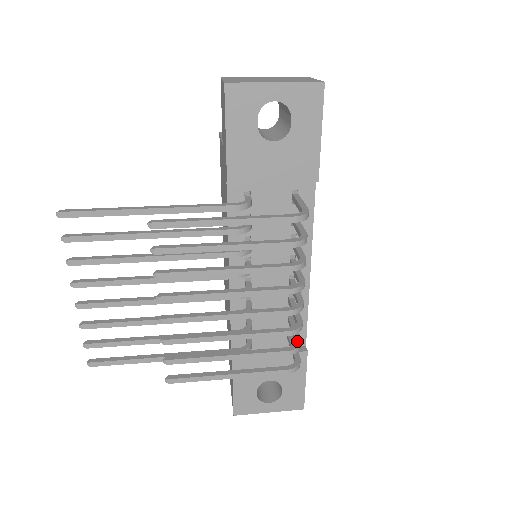
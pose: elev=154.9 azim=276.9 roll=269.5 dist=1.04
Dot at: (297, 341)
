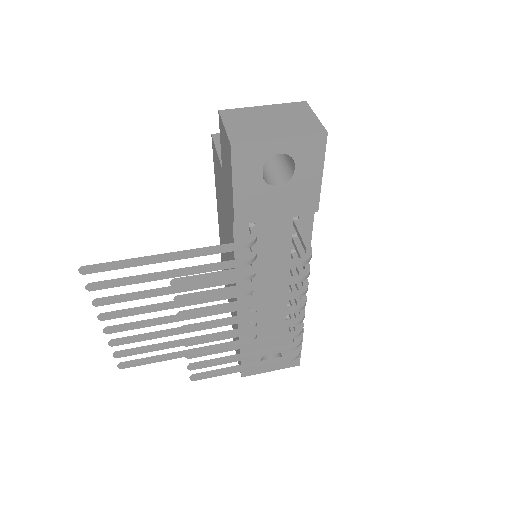
Dot at: occluded
